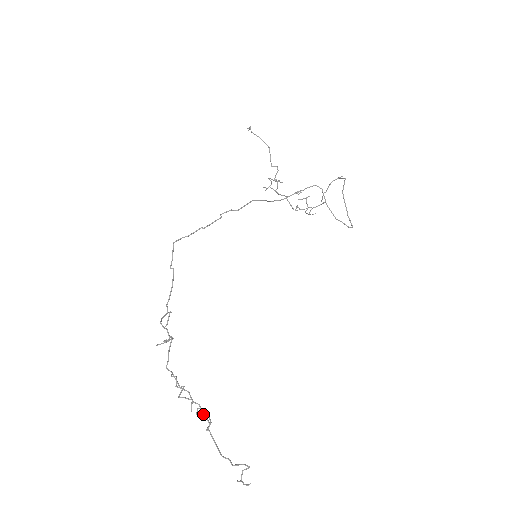
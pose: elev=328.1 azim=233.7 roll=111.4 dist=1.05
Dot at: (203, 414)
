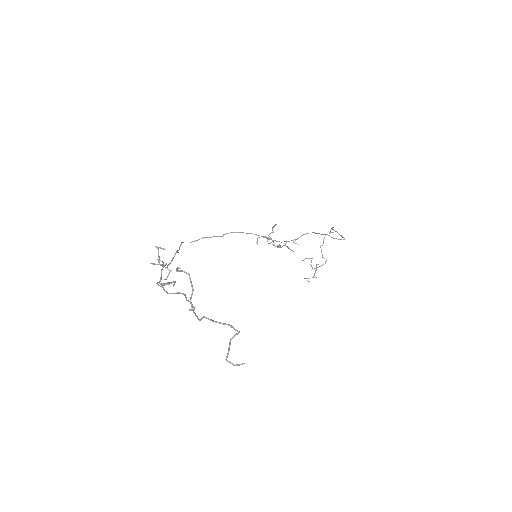
Dot at: (183, 271)
